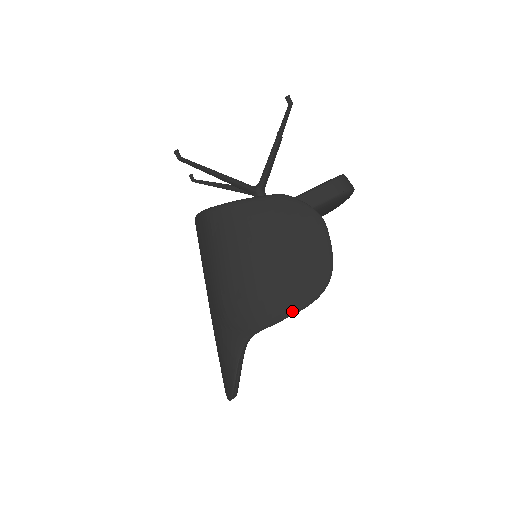
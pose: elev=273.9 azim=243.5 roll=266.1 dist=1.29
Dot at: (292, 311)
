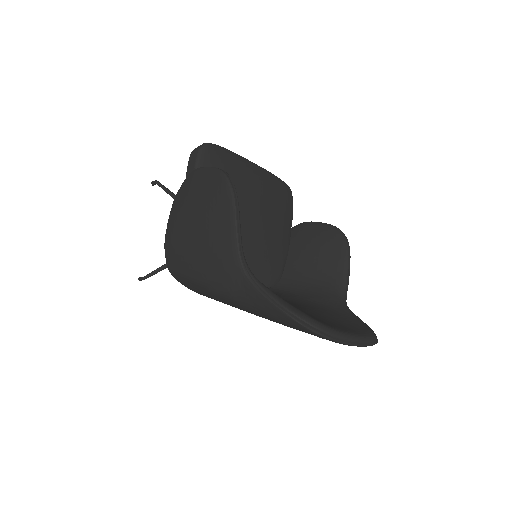
Dot at: (232, 218)
